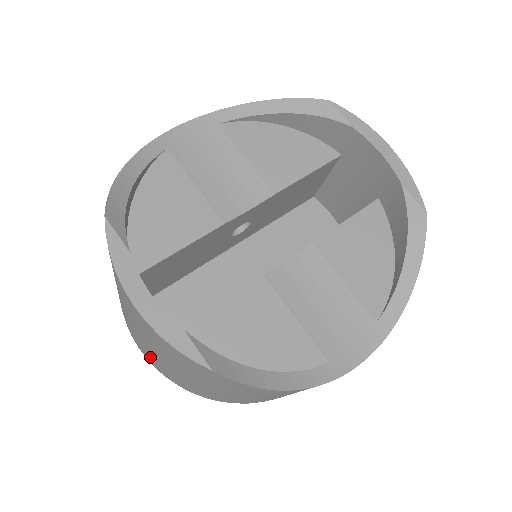
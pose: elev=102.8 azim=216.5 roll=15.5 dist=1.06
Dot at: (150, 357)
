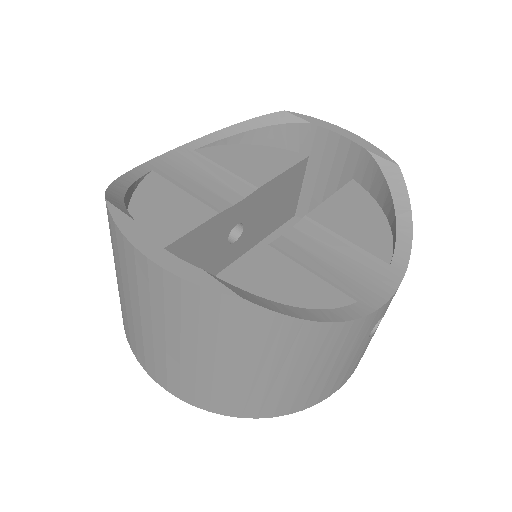
Dot at: (171, 375)
